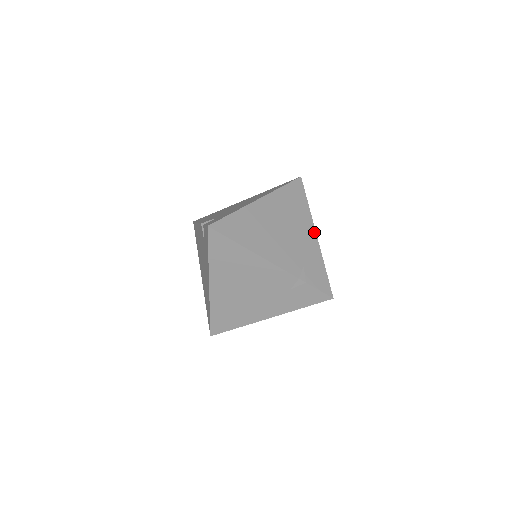
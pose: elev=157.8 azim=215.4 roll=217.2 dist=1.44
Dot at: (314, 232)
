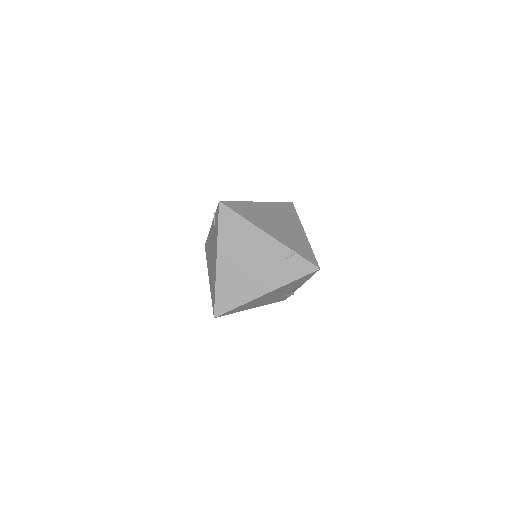
Dot at: (303, 231)
